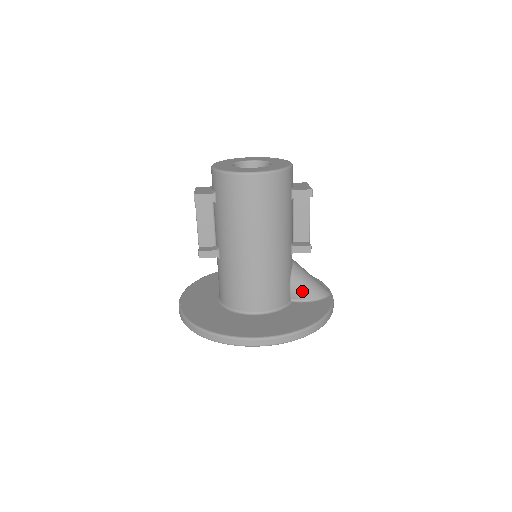
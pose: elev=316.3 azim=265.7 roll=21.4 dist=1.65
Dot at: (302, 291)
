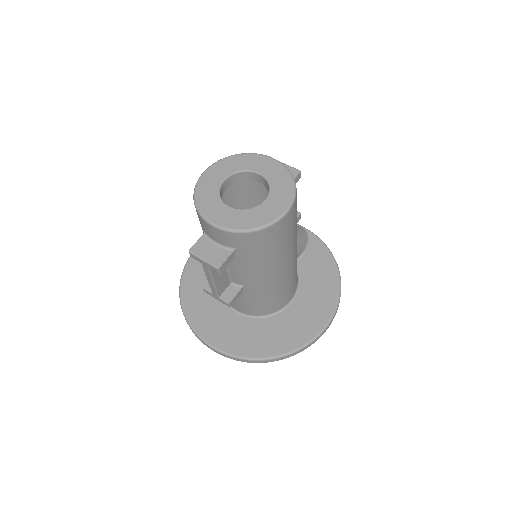
Dot at: (299, 250)
